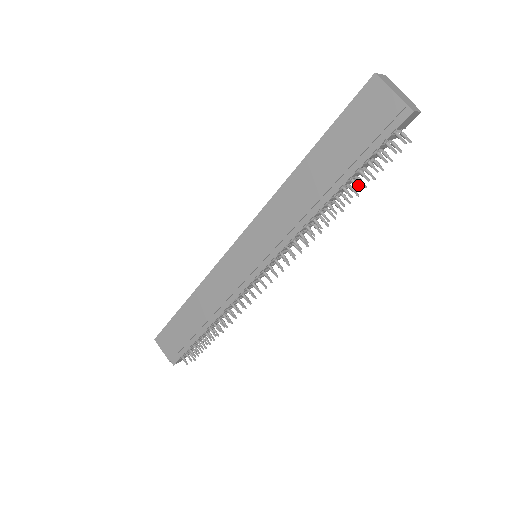
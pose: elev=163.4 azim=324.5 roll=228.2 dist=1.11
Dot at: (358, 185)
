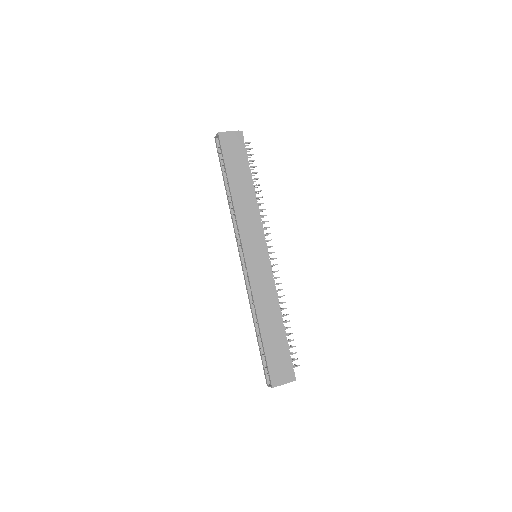
Dot at: (255, 173)
